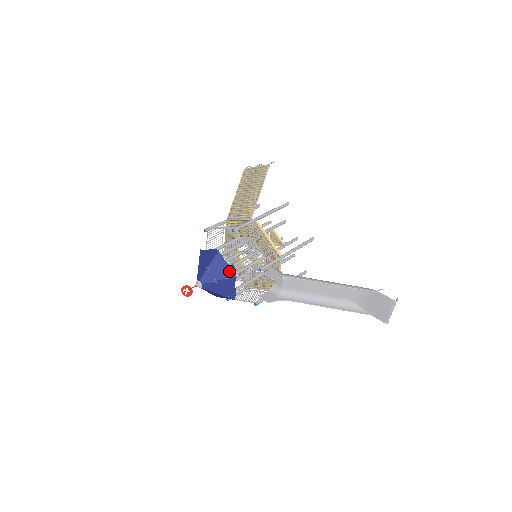
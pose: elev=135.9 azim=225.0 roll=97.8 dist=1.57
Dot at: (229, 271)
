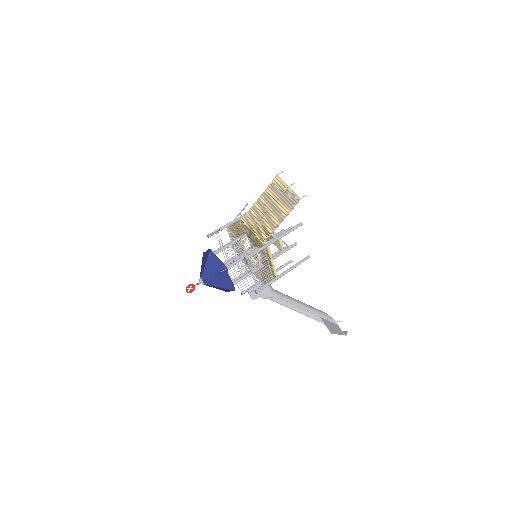
Dot at: (230, 285)
